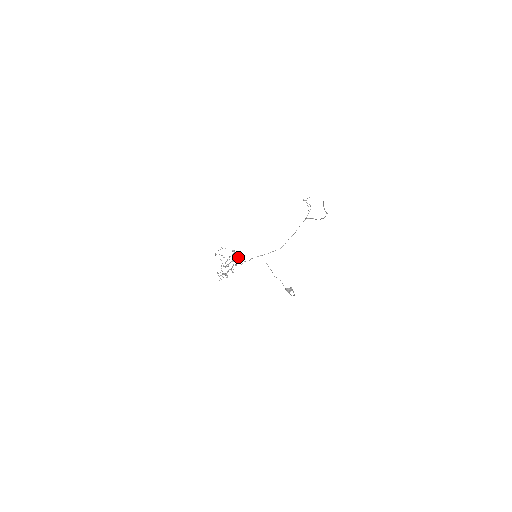
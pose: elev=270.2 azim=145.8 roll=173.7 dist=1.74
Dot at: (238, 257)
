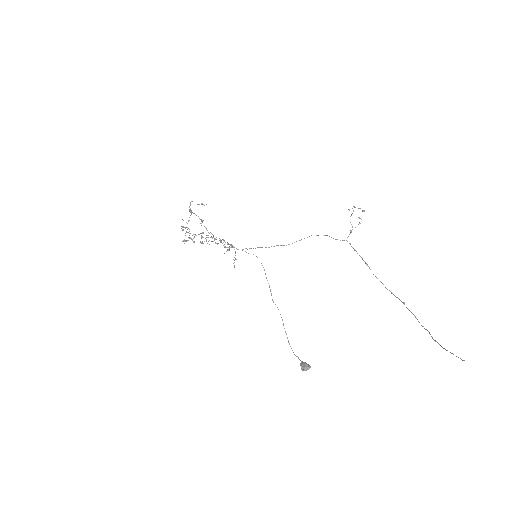
Dot at: occluded
